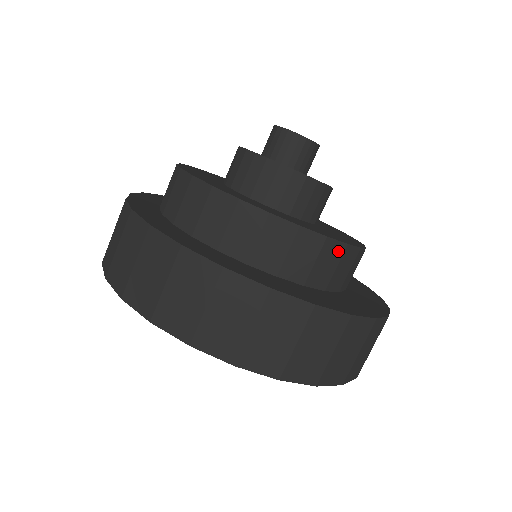
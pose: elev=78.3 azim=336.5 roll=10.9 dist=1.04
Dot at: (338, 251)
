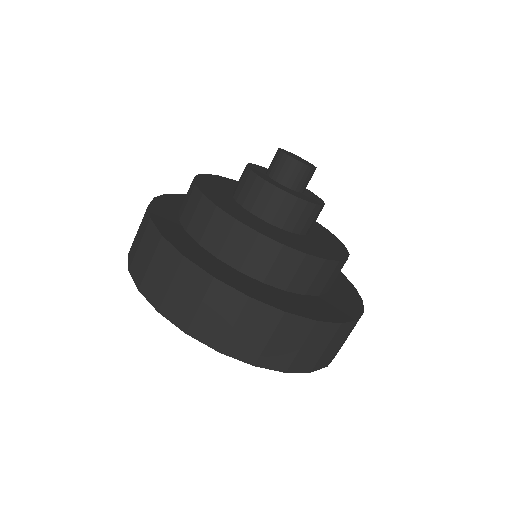
Dot at: (273, 249)
